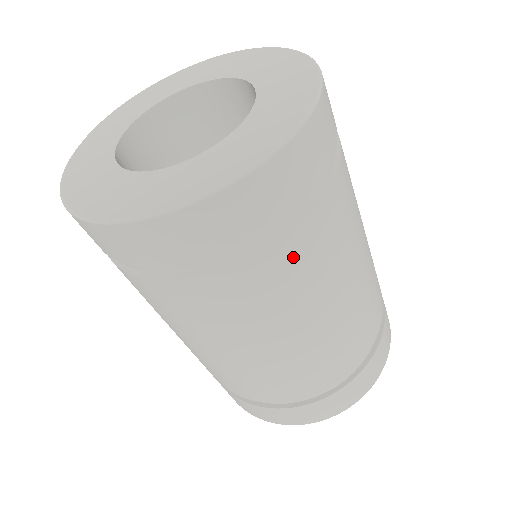
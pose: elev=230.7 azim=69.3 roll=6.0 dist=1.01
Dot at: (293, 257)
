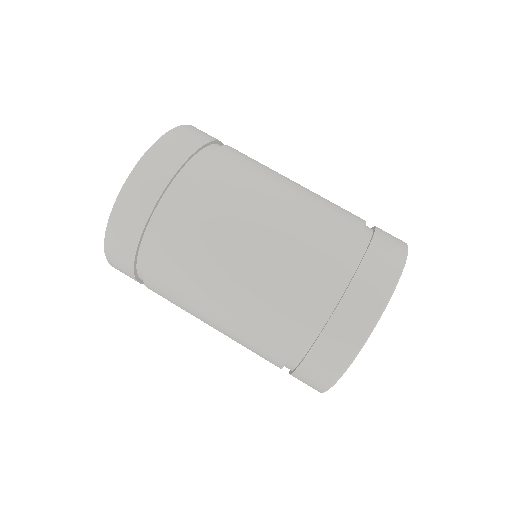
Dot at: (187, 213)
